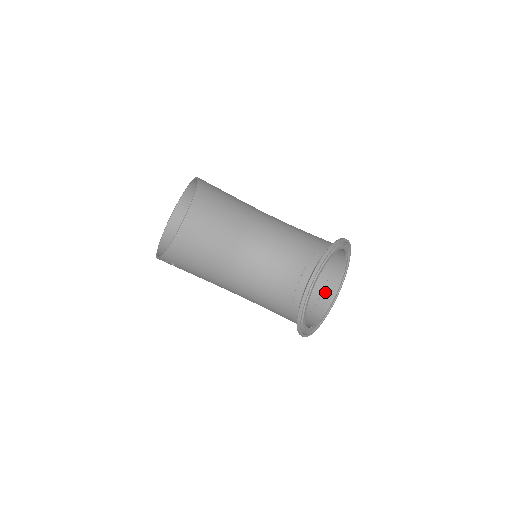
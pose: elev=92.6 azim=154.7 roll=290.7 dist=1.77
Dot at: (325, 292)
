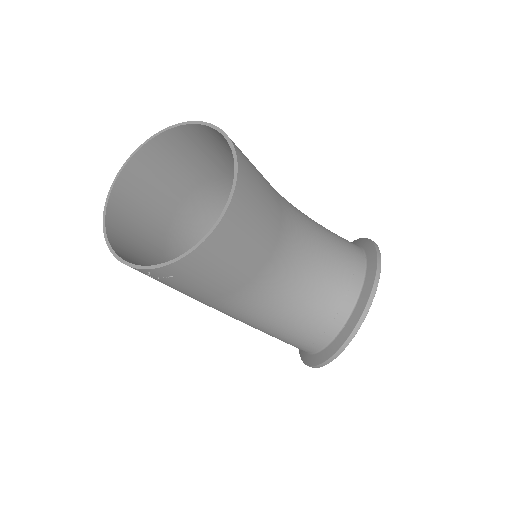
Dot at: occluded
